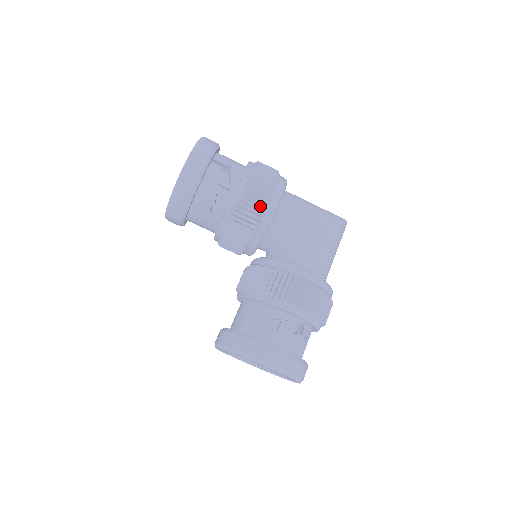
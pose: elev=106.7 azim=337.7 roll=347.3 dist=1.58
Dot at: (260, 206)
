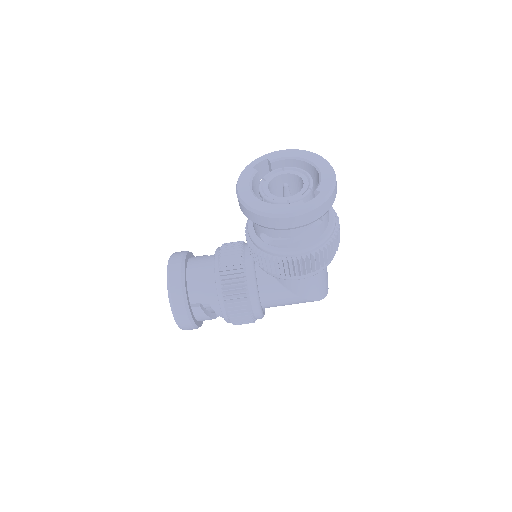
Dot at: (289, 271)
